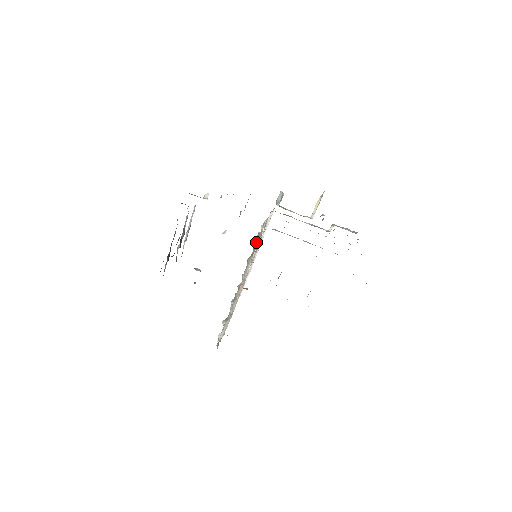
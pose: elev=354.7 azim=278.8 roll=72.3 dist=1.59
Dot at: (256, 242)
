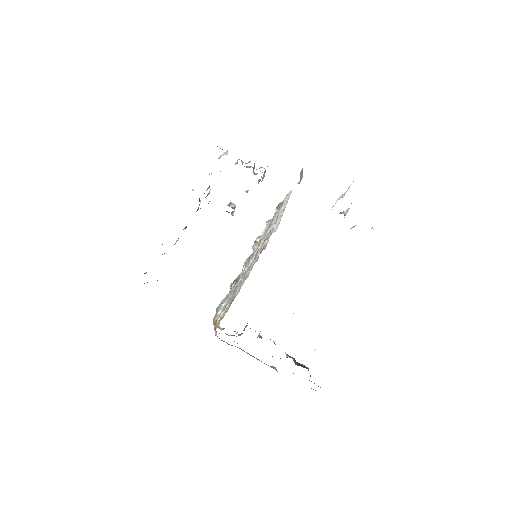
Dot at: (244, 263)
